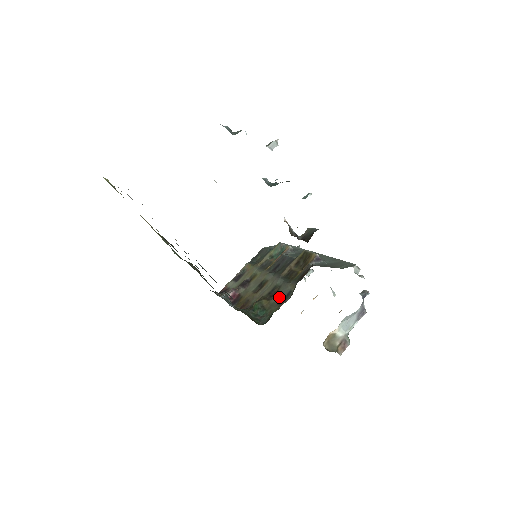
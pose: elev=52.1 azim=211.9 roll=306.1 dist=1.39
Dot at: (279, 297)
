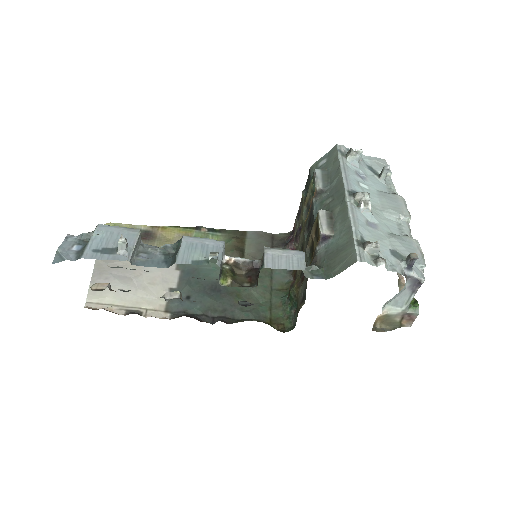
Dot at: (302, 290)
